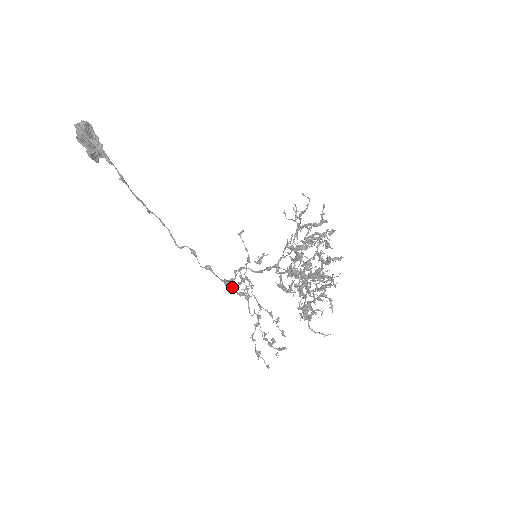
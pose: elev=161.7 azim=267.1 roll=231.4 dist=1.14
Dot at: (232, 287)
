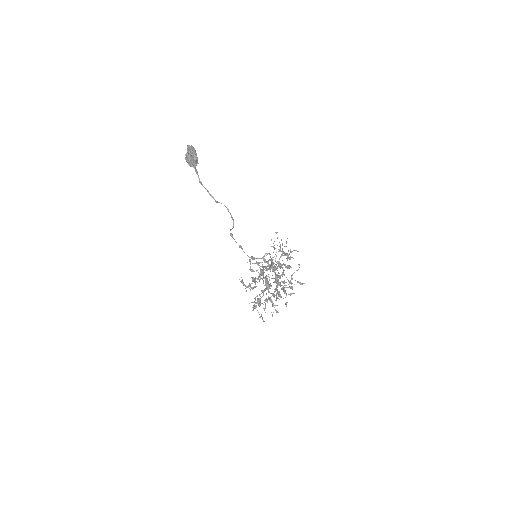
Dot at: (256, 263)
